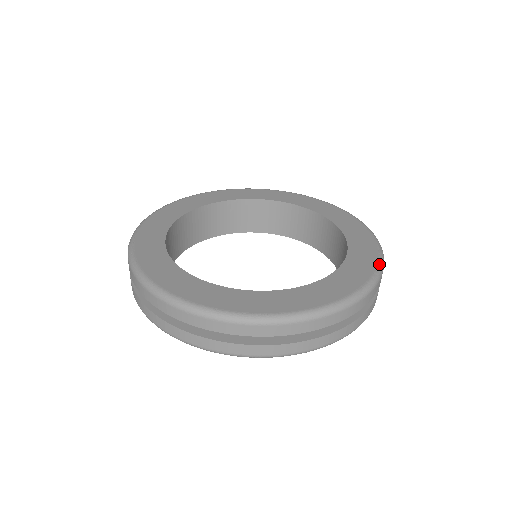
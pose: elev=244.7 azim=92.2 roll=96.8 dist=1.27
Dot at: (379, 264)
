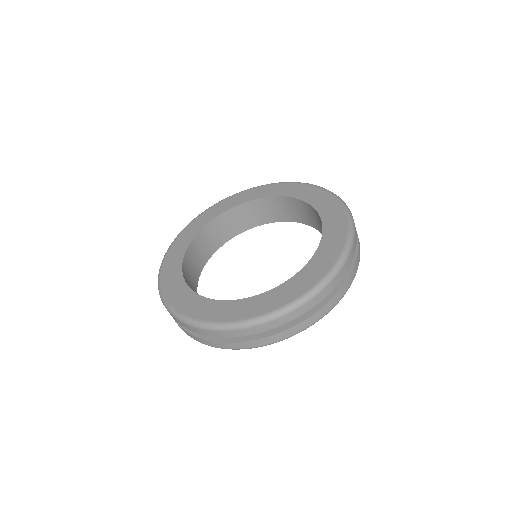
Dot at: (345, 246)
